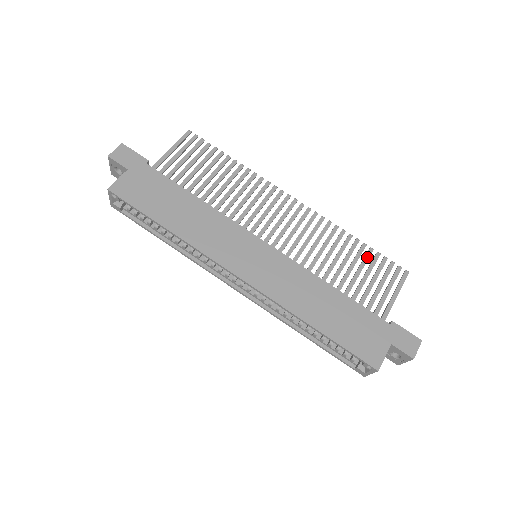
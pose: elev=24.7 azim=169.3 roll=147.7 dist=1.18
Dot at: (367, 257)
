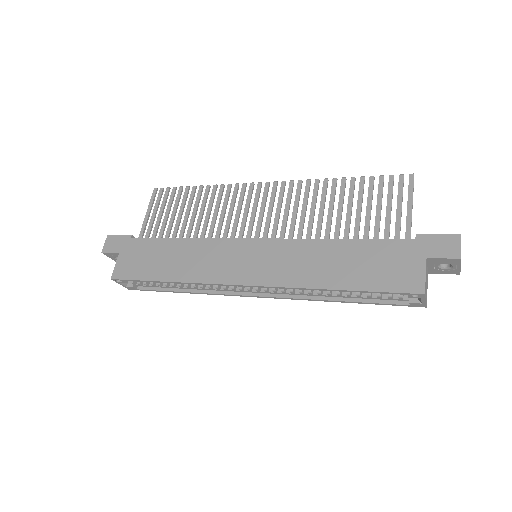
Dot at: (361, 188)
